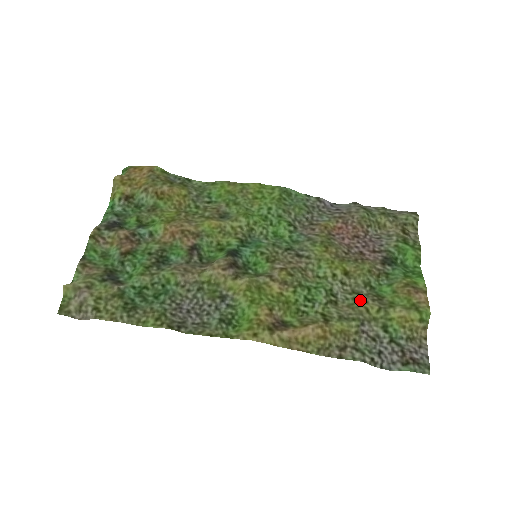
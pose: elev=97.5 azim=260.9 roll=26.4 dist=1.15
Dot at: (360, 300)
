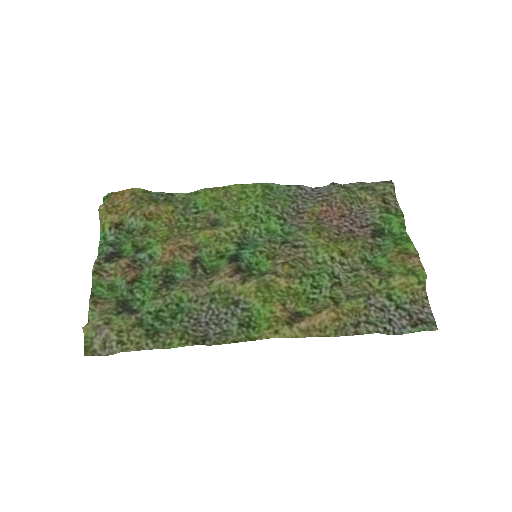
Dot at: (361, 276)
